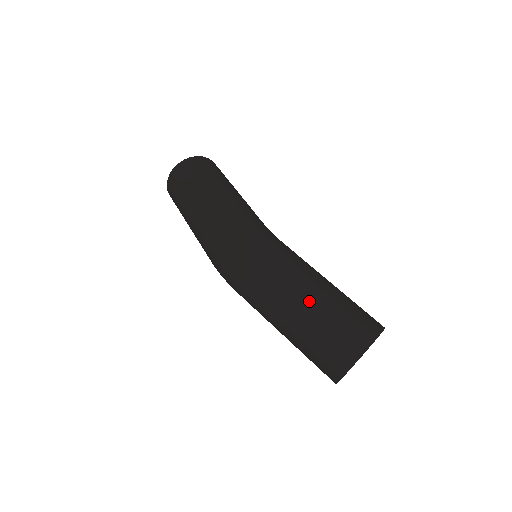
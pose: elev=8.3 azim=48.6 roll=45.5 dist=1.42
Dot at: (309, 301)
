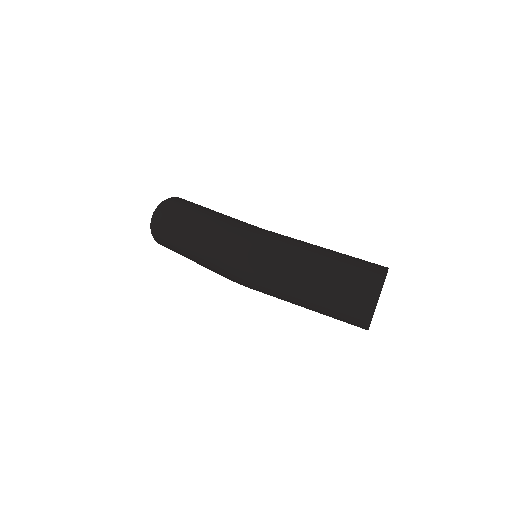
Dot at: (322, 264)
